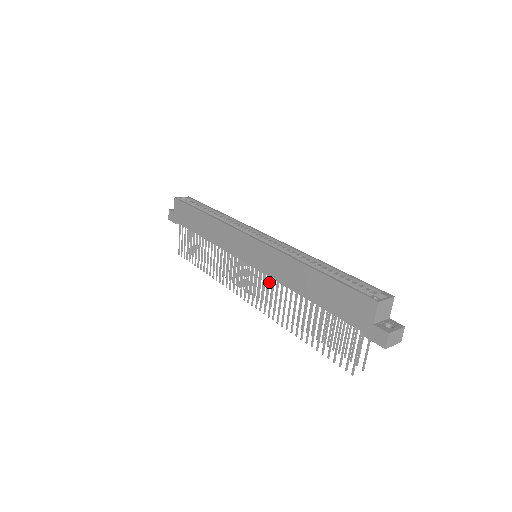
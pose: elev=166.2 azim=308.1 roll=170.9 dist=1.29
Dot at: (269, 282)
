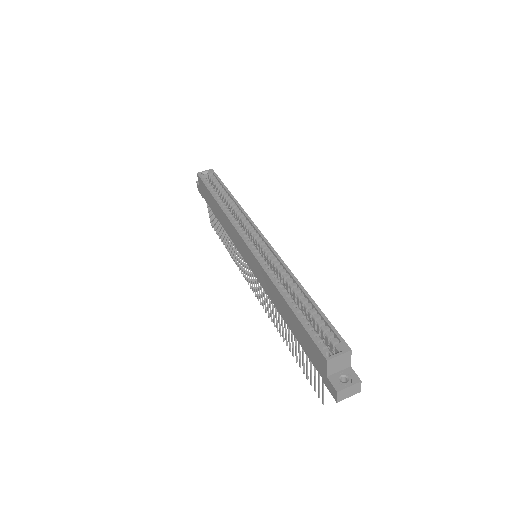
Dot at: occluded
